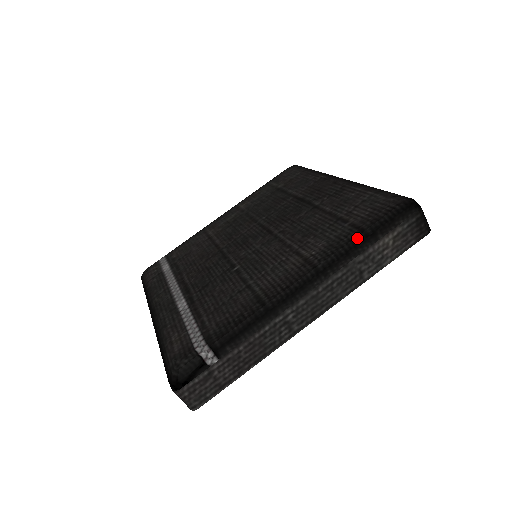
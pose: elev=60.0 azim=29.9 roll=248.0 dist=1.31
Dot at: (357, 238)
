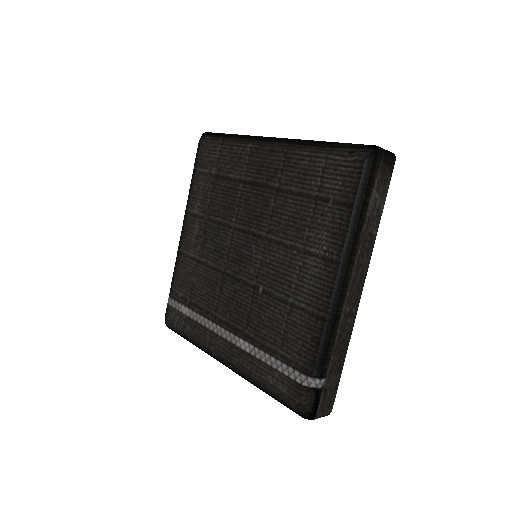
Dot at: (353, 216)
